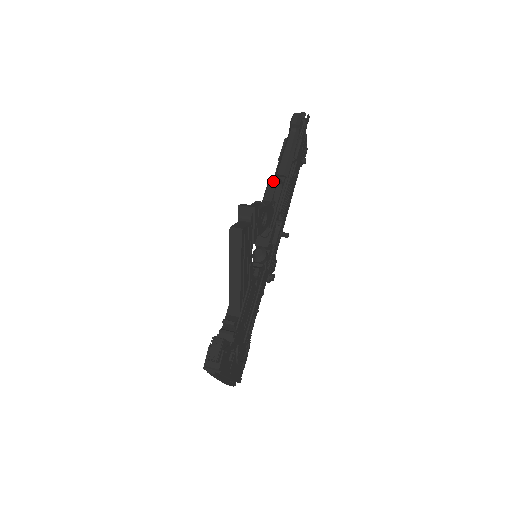
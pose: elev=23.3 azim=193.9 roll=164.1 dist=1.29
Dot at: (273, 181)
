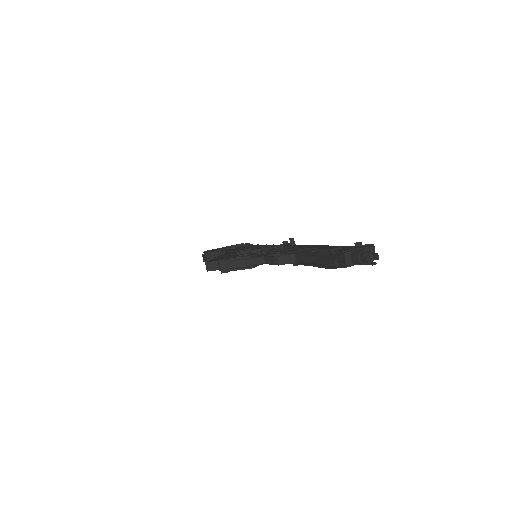
Dot at: (274, 262)
